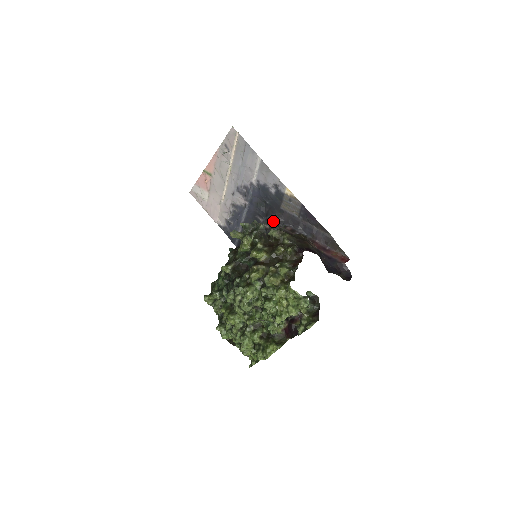
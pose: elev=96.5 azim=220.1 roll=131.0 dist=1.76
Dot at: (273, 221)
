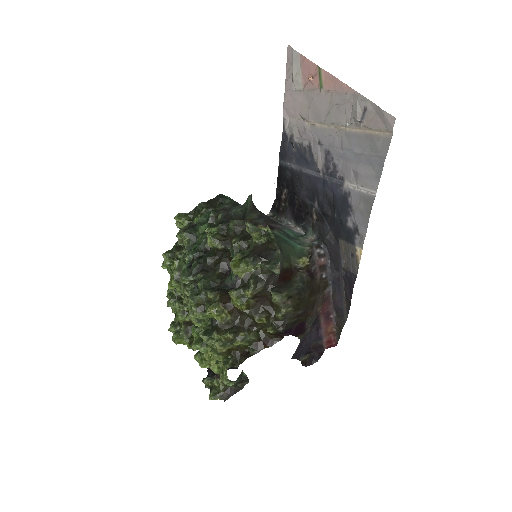
Dot at: (322, 228)
